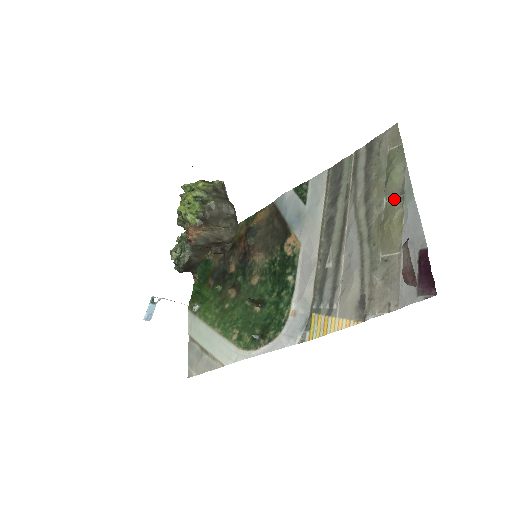
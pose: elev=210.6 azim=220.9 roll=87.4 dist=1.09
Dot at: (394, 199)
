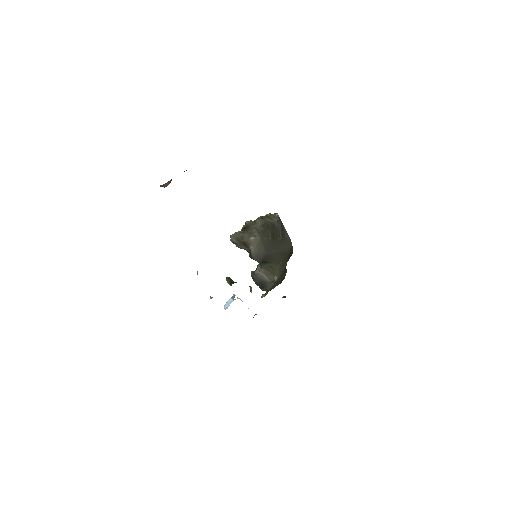
Dot at: occluded
